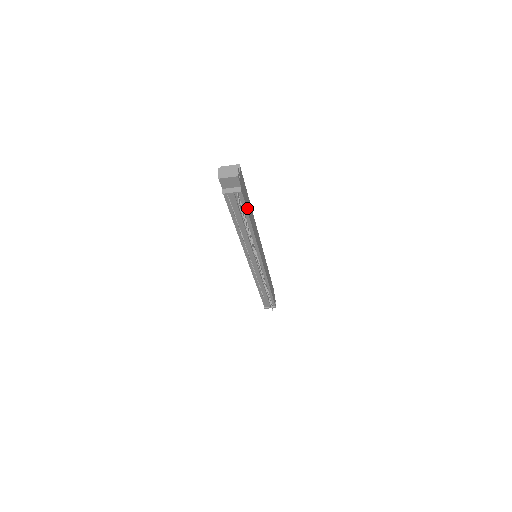
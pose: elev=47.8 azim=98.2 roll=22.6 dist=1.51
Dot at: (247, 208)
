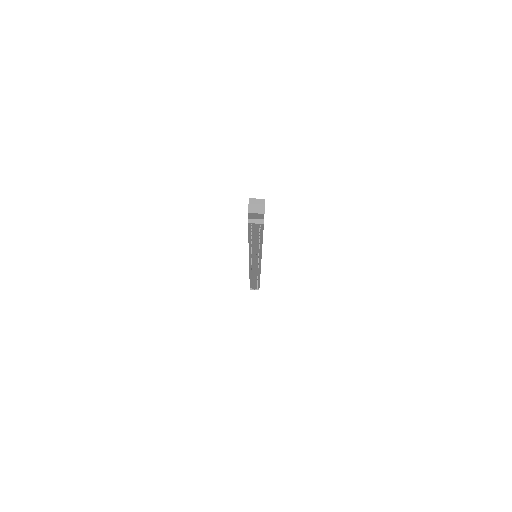
Dot at: occluded
